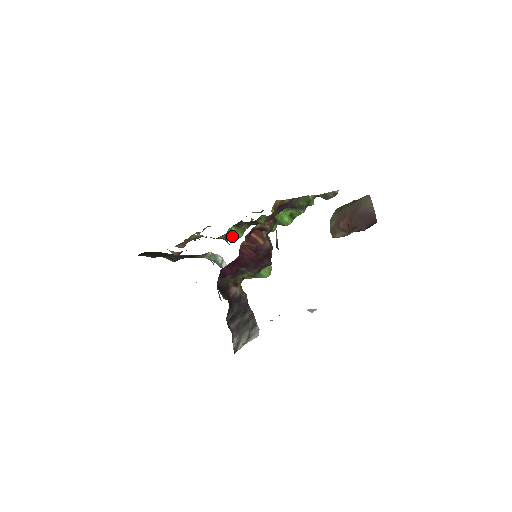
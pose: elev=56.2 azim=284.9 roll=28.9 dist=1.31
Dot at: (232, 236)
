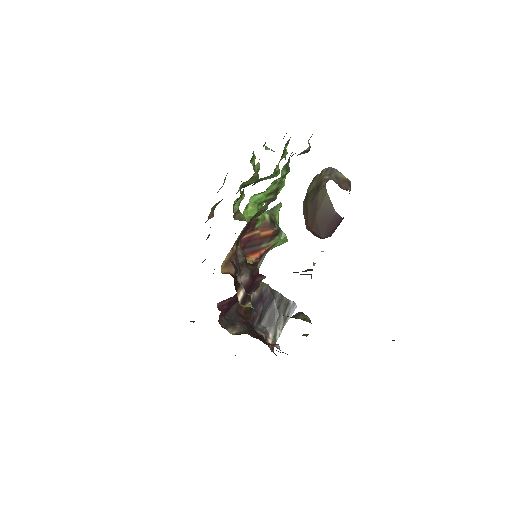
Dot at: (249, 184)
